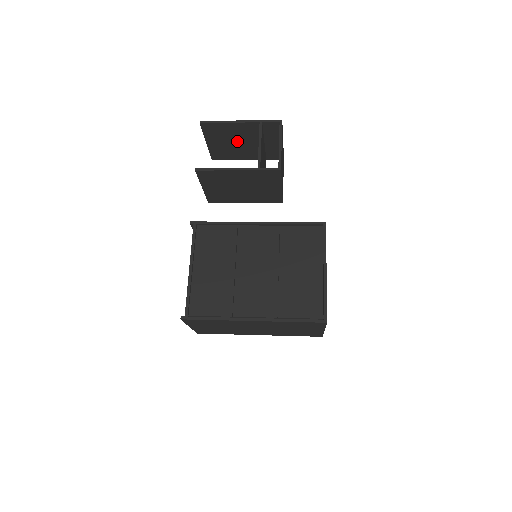
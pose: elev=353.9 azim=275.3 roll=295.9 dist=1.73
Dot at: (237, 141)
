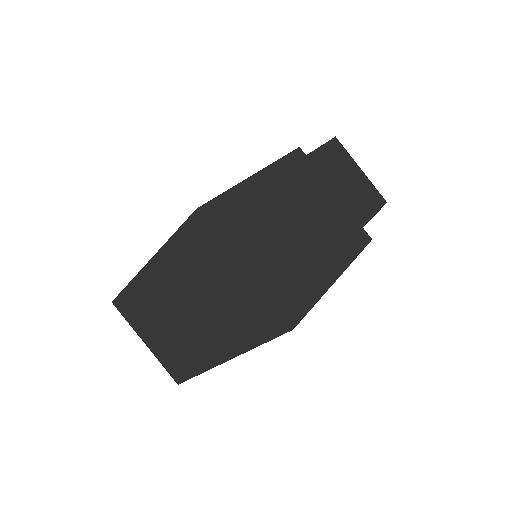
Dot at: occluded
